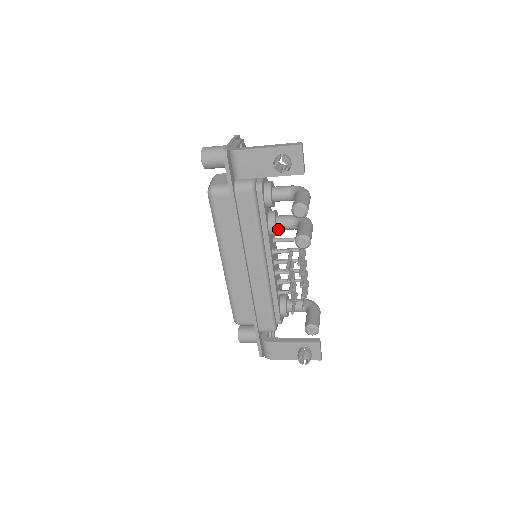
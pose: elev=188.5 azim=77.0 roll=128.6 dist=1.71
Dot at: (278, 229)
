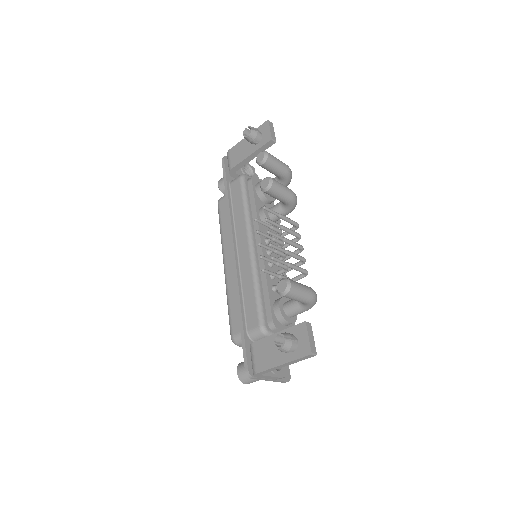
Dot at: (270, 216)
